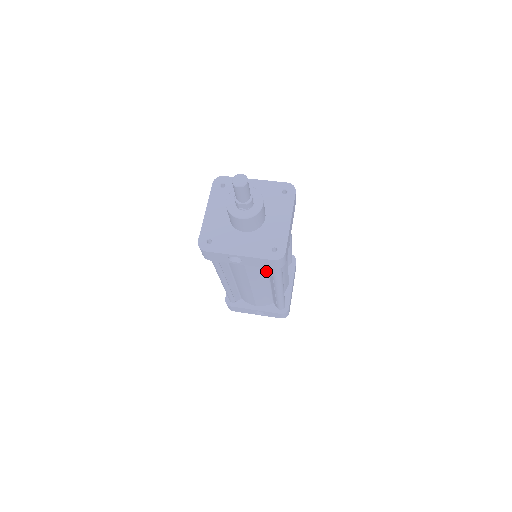
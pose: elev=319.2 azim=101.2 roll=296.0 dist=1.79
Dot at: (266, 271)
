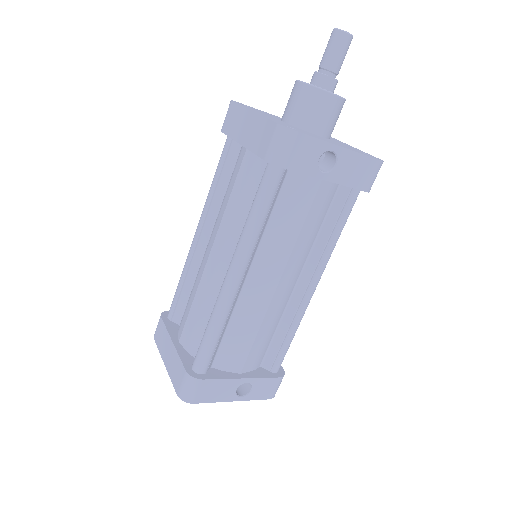
Dot at: (315, 236)
